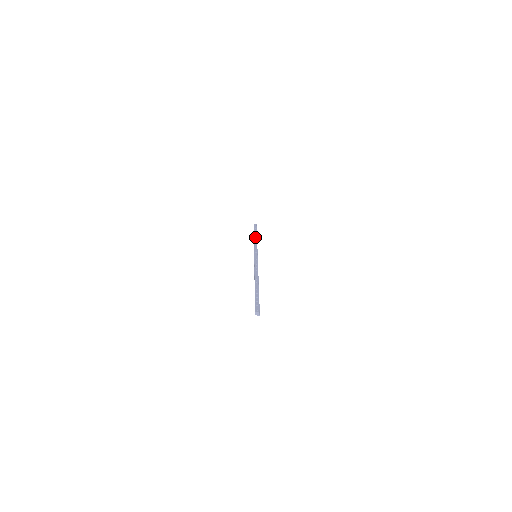
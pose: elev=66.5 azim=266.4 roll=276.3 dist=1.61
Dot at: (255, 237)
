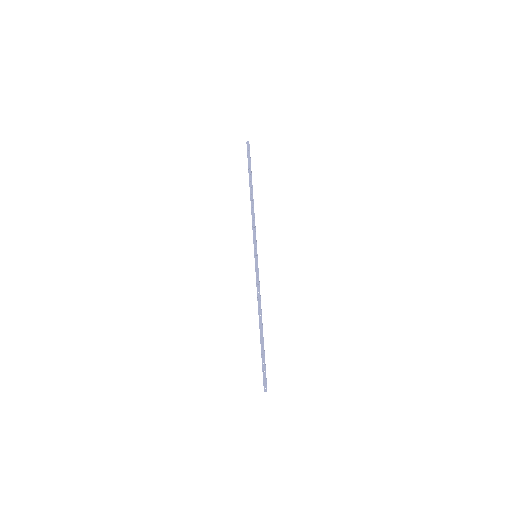
Dot at: (251, 197)
